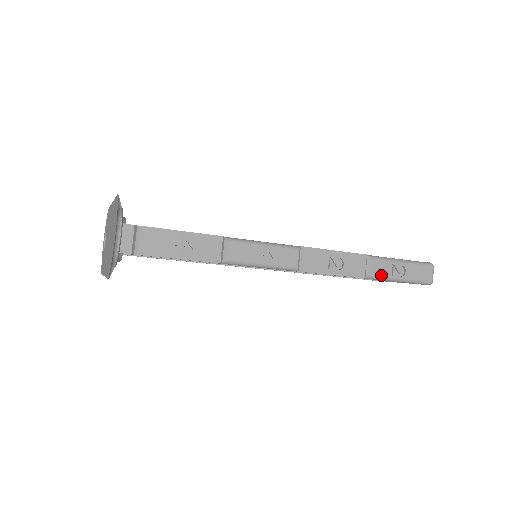
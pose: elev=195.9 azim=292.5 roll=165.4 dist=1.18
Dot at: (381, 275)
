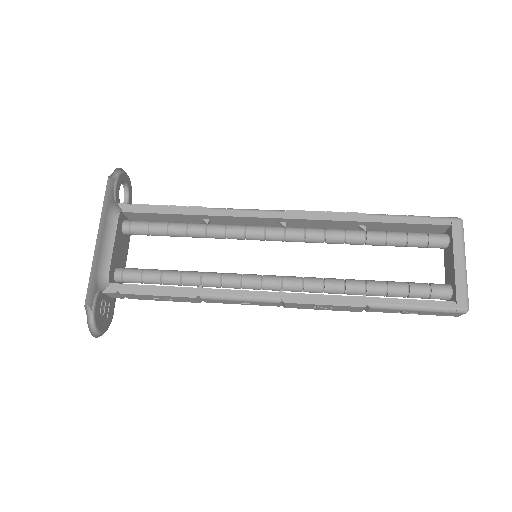
Dot at: (383, 312)
